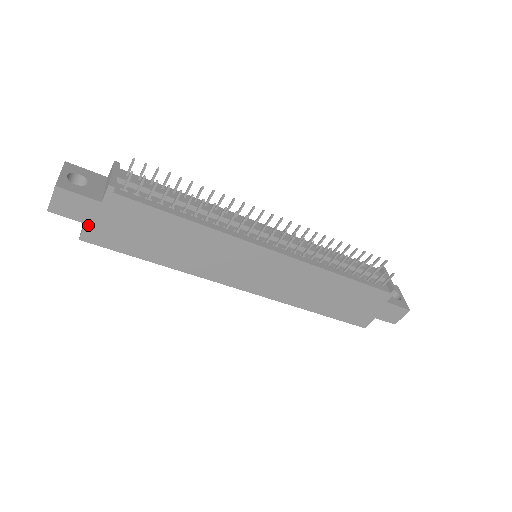
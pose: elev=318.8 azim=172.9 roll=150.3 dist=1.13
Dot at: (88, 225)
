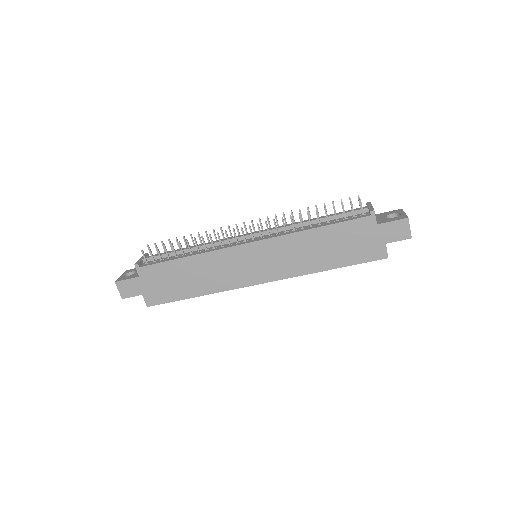
Dot at: (144, 295)
